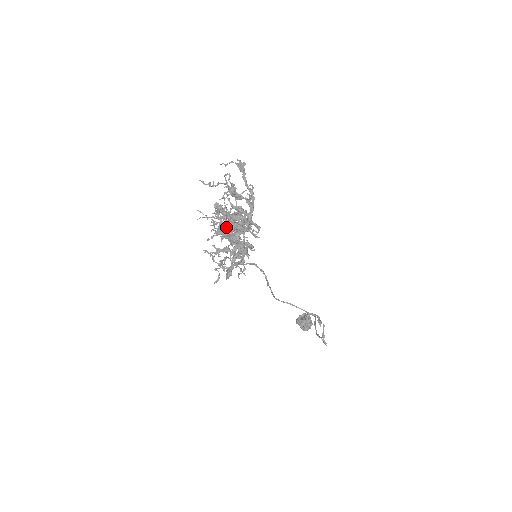
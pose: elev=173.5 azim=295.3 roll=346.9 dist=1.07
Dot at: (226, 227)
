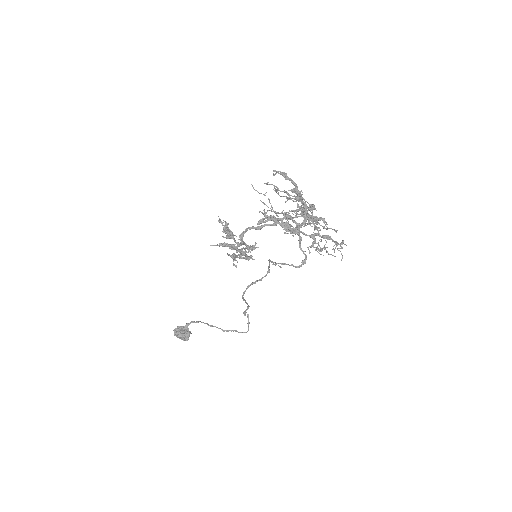
Dot at: (291, 225)
